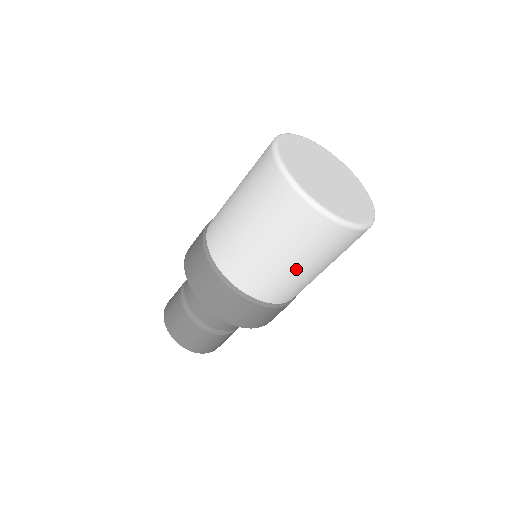
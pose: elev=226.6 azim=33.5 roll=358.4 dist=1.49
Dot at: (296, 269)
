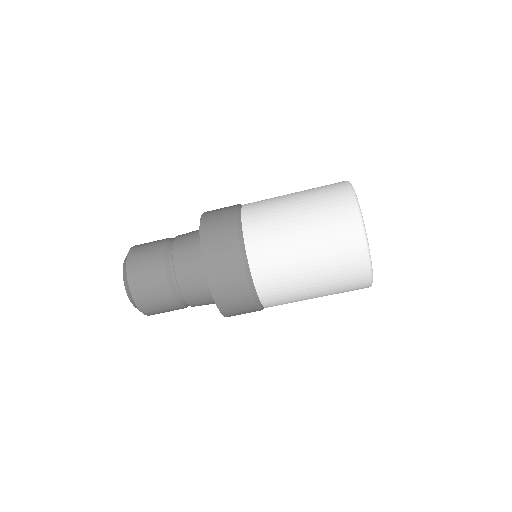
Dot at: (311, 295)
